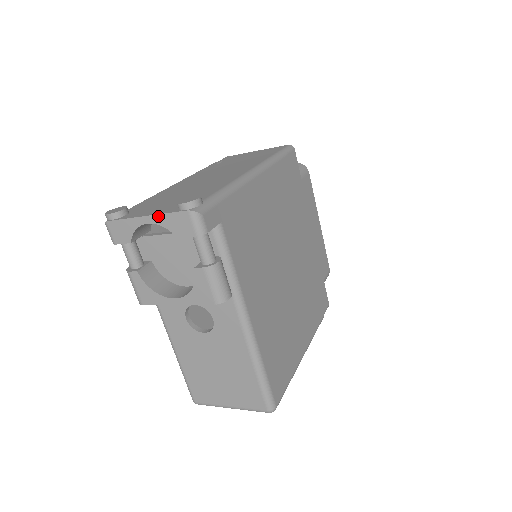
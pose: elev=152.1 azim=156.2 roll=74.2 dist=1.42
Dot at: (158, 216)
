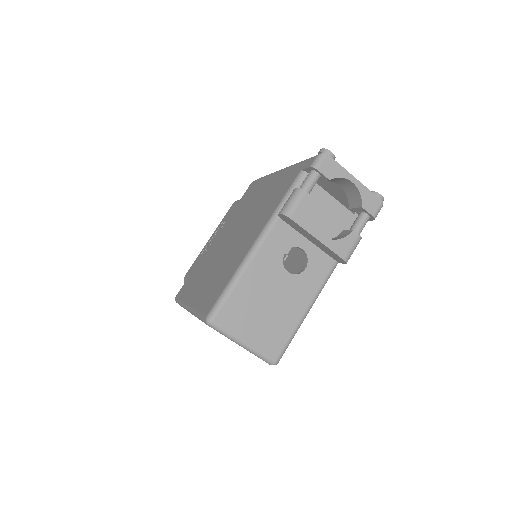
Dot at: (363, 186)
